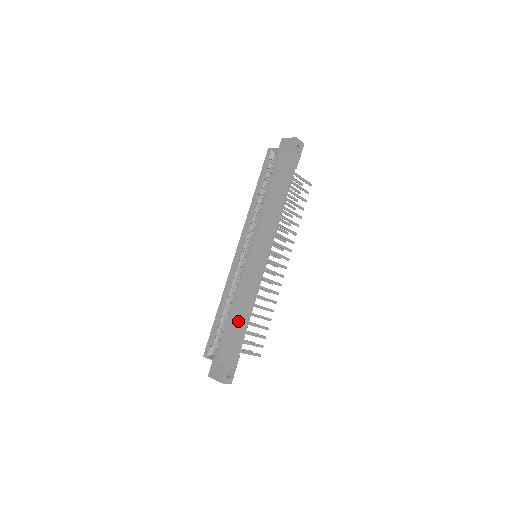
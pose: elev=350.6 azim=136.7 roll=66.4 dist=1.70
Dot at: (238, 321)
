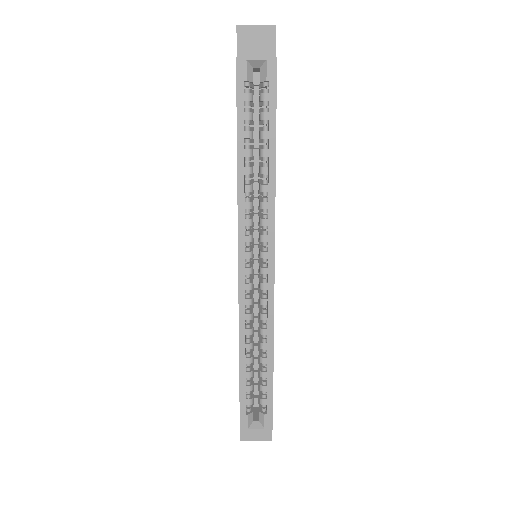
Dot at: occluded
